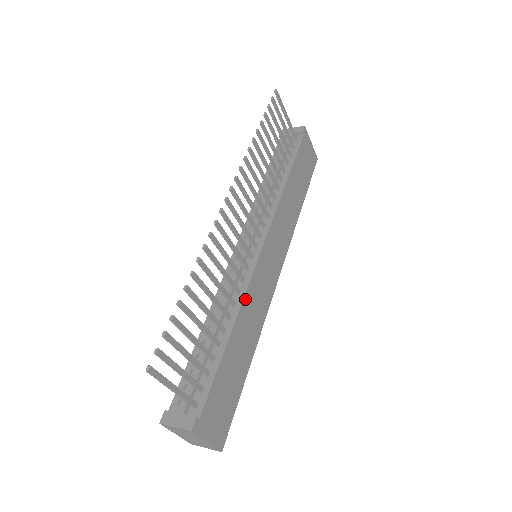
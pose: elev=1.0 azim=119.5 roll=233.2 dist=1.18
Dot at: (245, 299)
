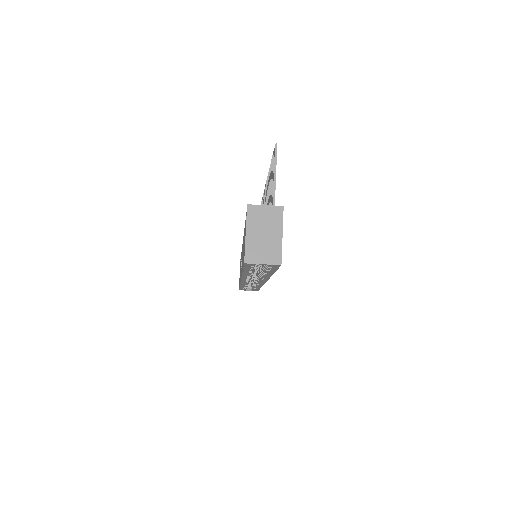
Dot at: occluded
